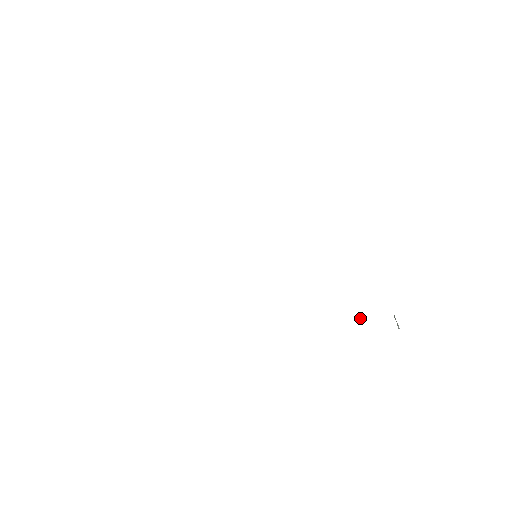
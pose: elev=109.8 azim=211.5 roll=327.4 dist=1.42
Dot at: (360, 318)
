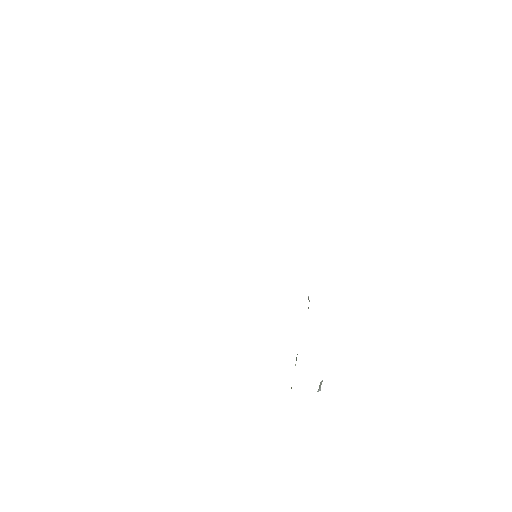
Dot at: (295, 365)
